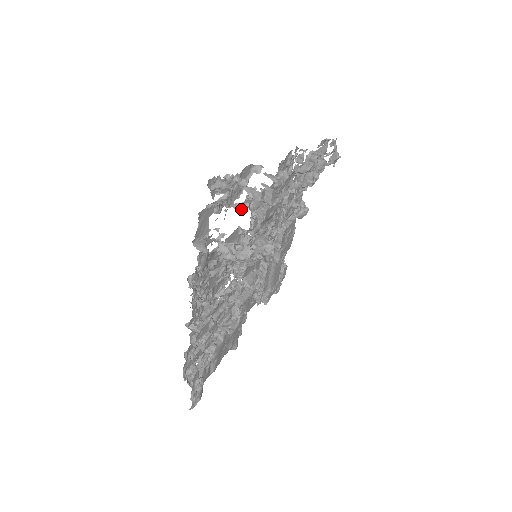
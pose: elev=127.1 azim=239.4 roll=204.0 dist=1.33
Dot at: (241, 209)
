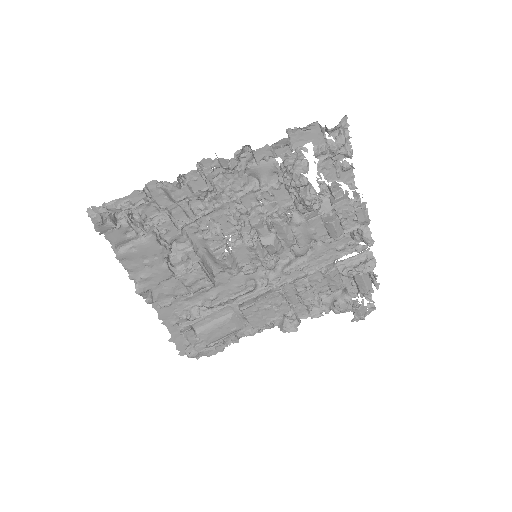
Dot at: (318, 182)
